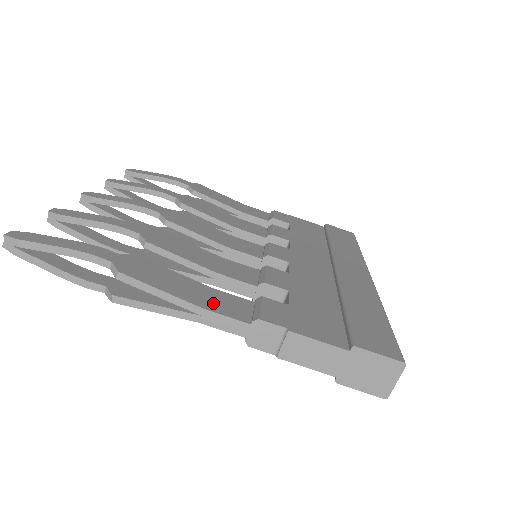
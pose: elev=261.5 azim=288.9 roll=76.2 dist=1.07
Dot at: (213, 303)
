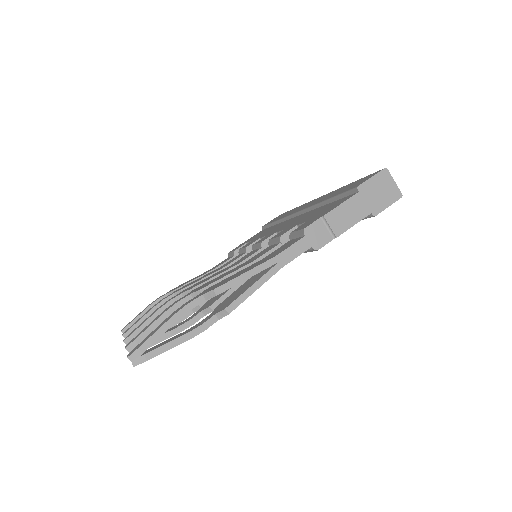
Dot at: (275, 254)
